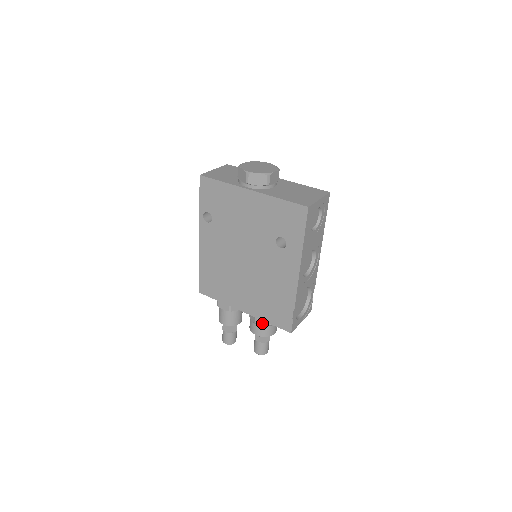
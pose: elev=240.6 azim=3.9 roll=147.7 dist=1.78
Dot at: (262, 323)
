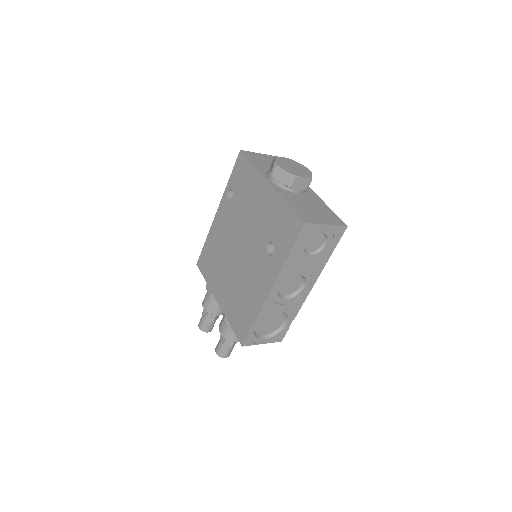
Dot at: occluded
